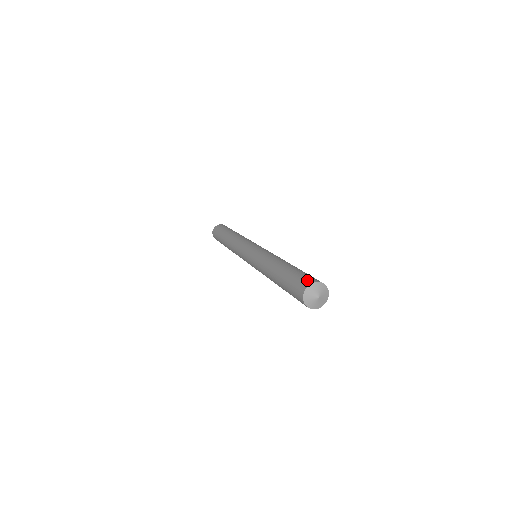
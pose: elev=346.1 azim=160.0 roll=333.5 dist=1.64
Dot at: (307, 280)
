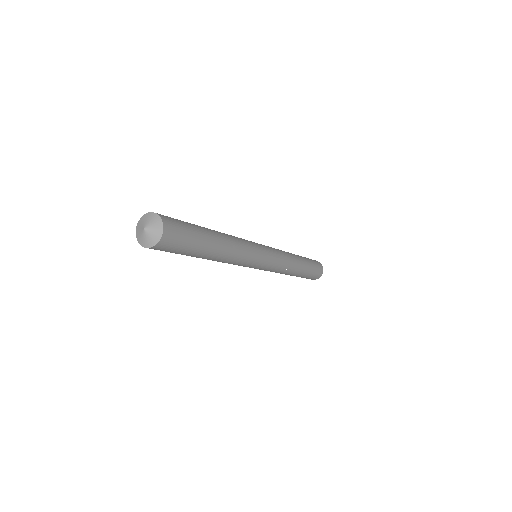
Dot at: occluded
